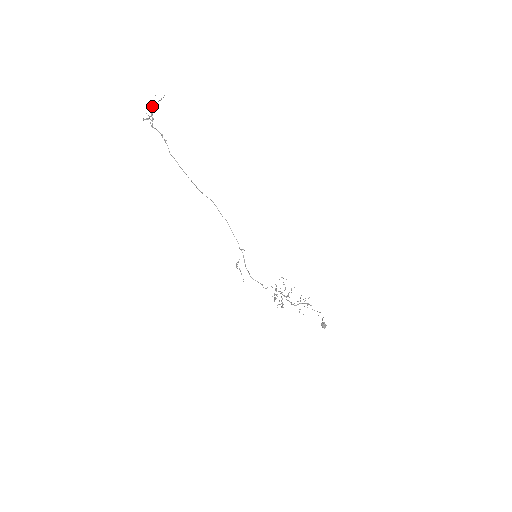
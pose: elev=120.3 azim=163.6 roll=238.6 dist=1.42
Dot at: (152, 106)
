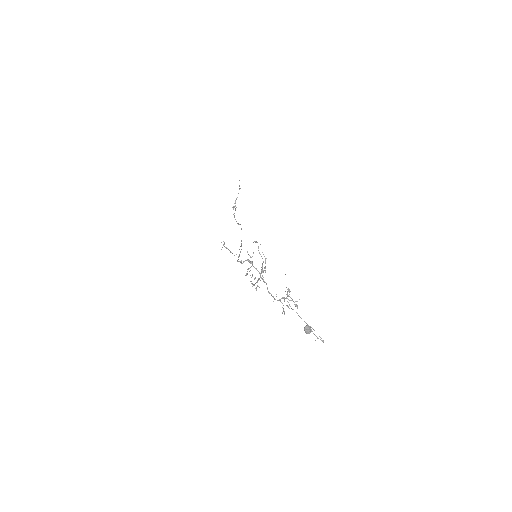
Dot at: occluded
